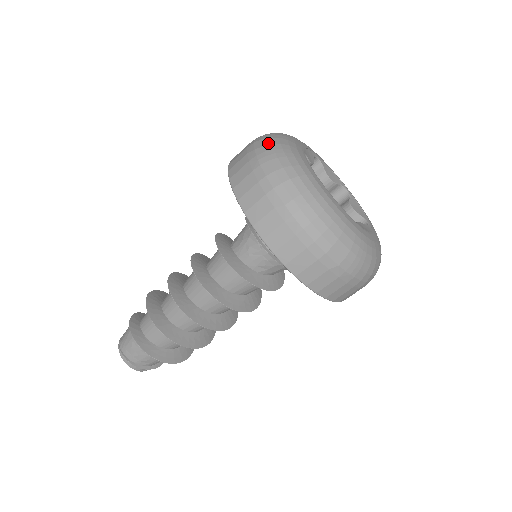
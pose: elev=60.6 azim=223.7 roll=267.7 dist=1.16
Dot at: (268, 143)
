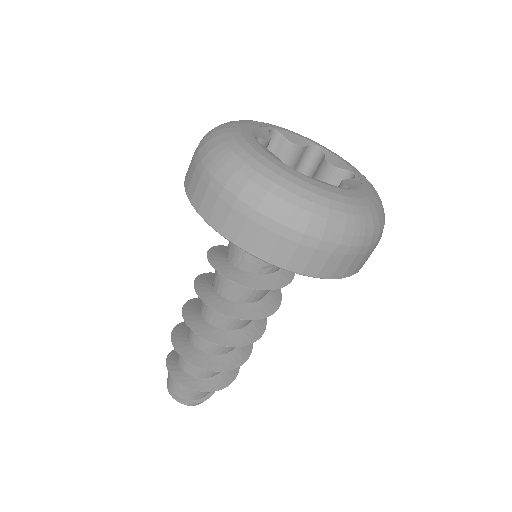
Dot at: (212, 147)
